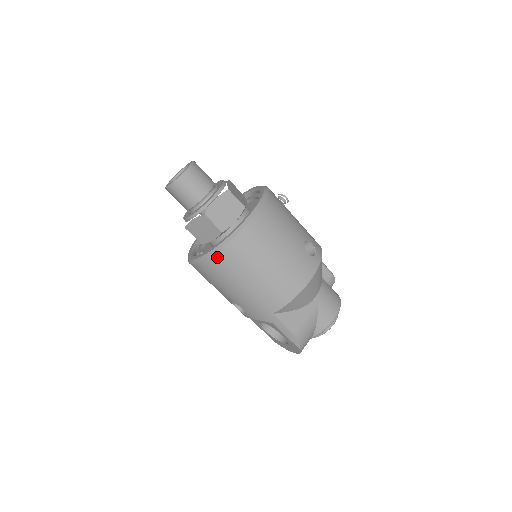
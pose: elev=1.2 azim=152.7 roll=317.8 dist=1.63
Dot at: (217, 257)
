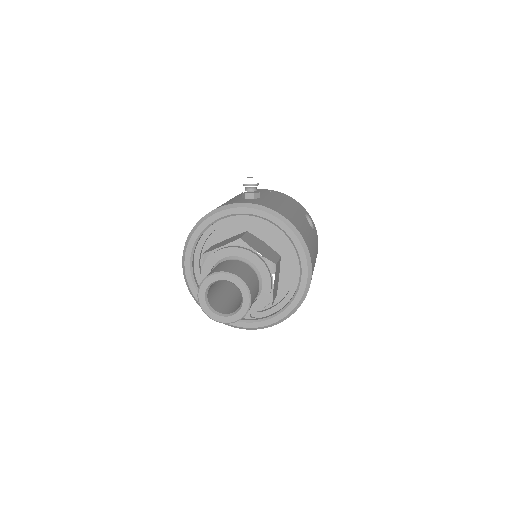
Dot at: (287, 317)
